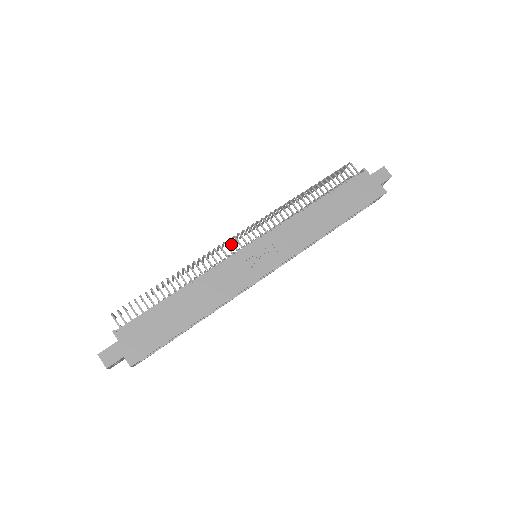
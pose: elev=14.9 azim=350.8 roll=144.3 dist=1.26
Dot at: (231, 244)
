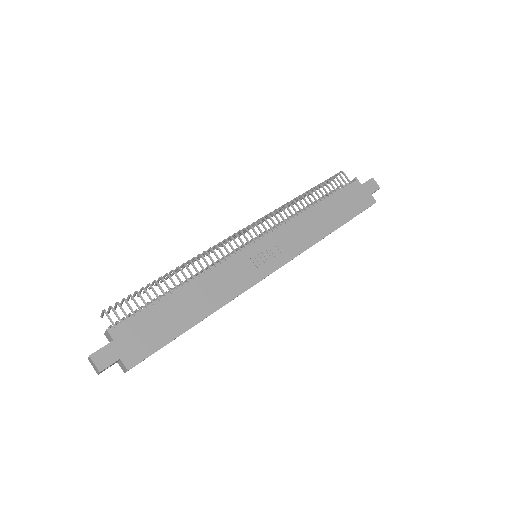
Dot at: occluded
